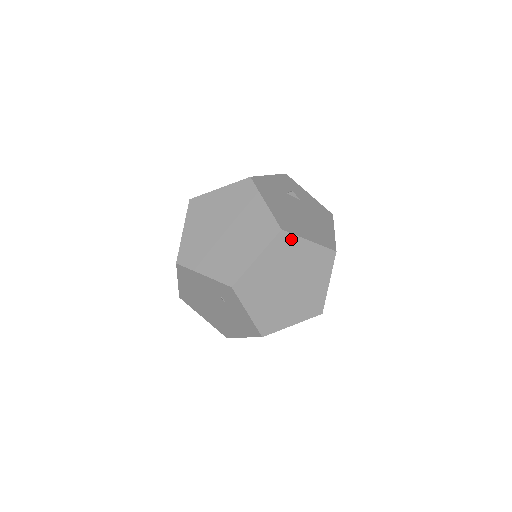
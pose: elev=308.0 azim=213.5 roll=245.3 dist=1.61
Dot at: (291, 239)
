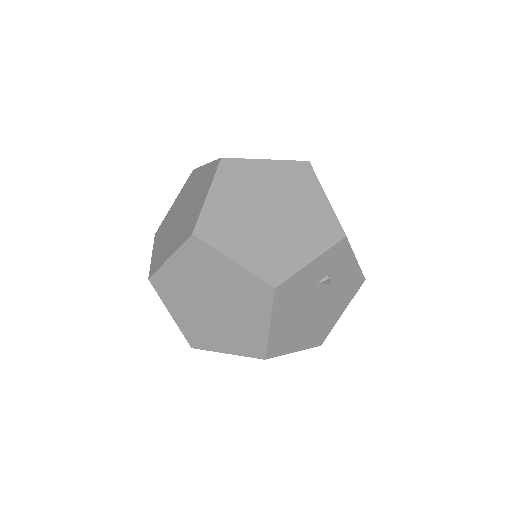
Dot at: occluded
